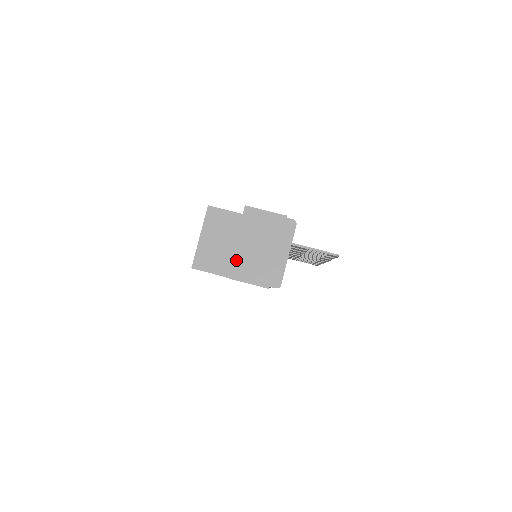
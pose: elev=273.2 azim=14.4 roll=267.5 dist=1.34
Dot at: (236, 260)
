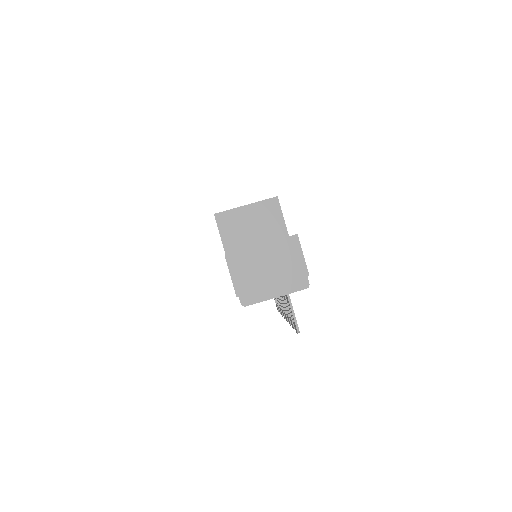
Dot at: (245, 254)
